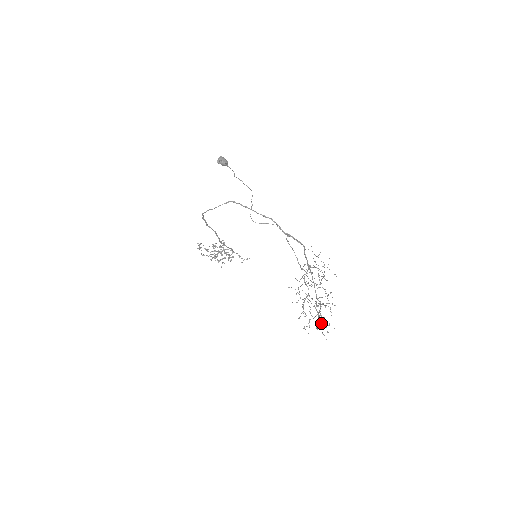
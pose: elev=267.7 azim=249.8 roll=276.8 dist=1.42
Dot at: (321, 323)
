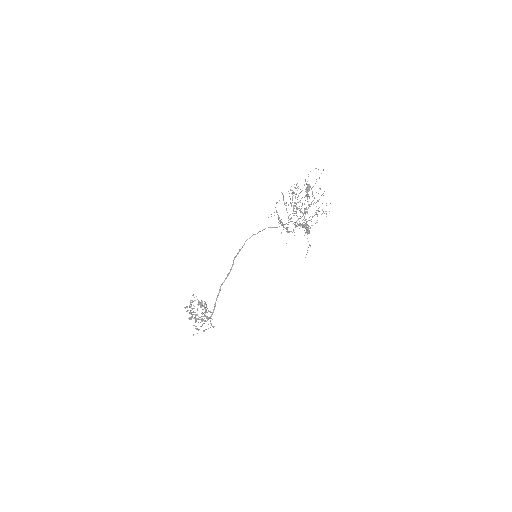
Dot at: (281, 232)
